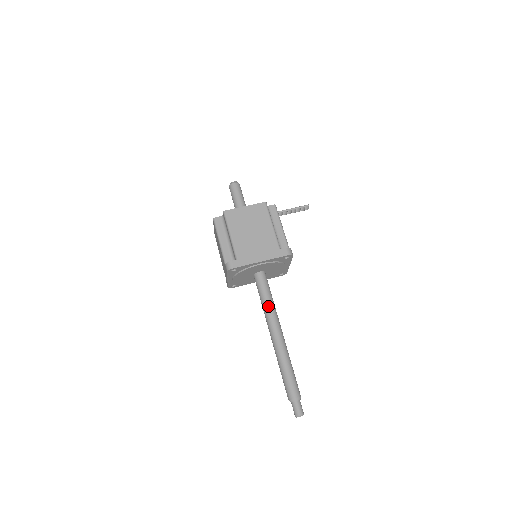
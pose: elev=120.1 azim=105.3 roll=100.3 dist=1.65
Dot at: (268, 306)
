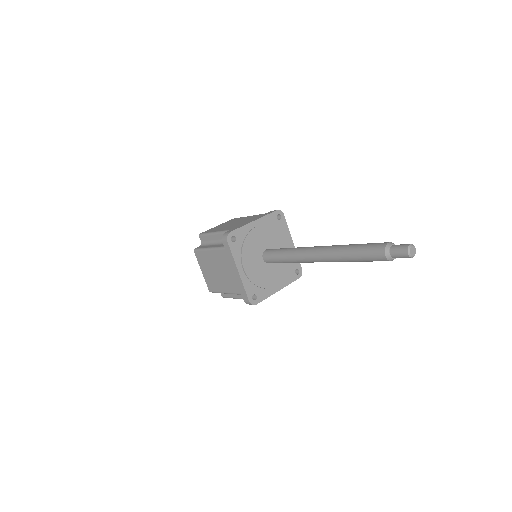
Dot at: (293, 249)
